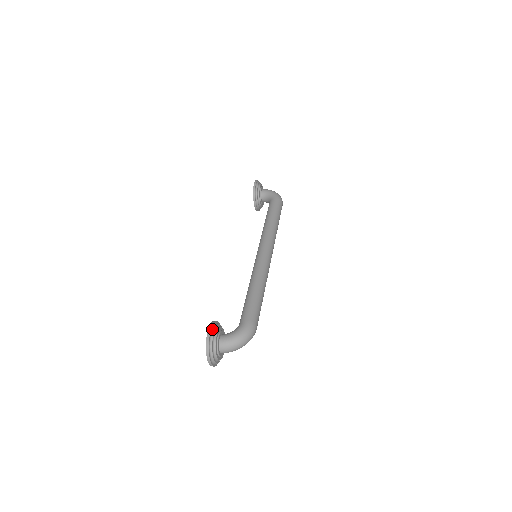
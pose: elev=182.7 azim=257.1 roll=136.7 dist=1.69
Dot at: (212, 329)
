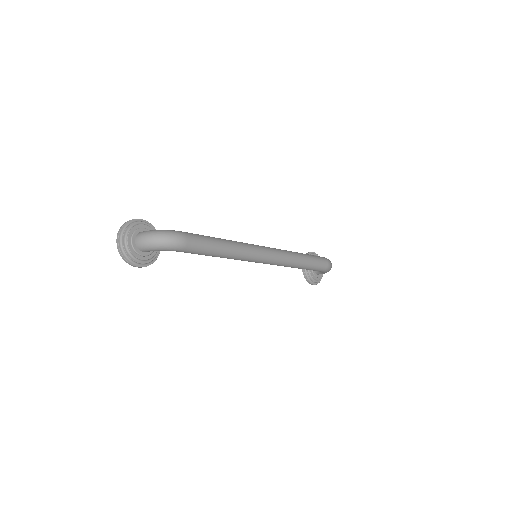
Dot at: (143, 221)
